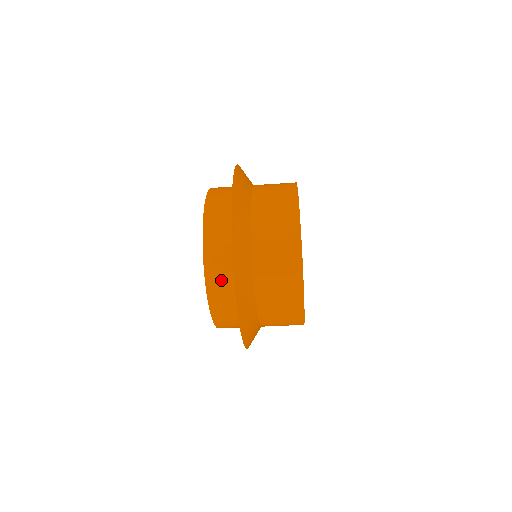
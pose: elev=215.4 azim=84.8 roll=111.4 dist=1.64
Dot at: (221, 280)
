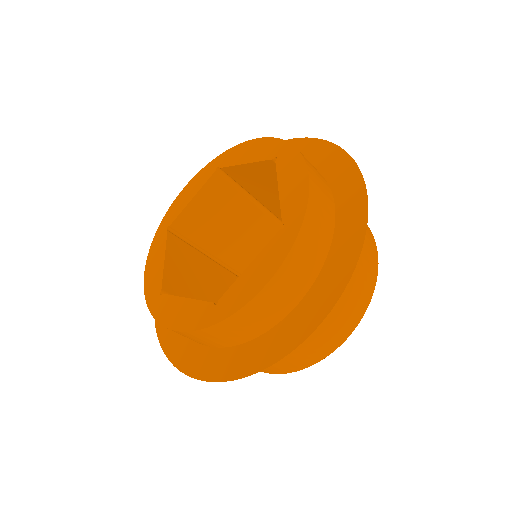
Dot at: (282, 296)
